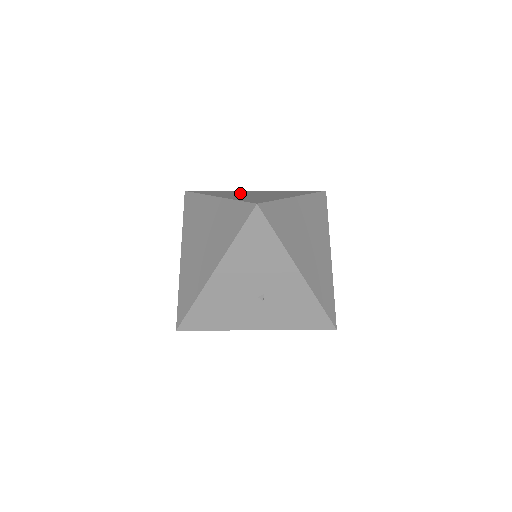
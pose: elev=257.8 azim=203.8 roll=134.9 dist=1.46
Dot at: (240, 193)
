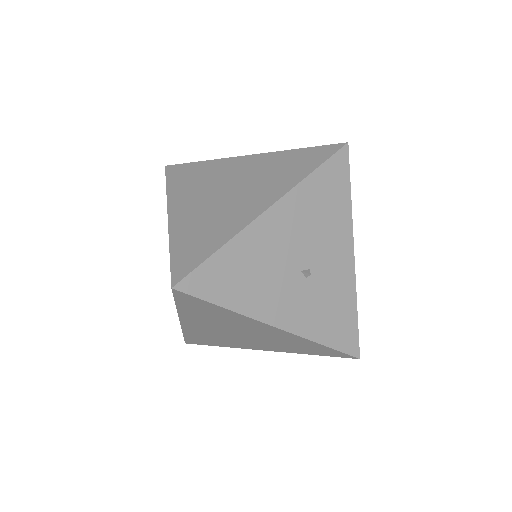
Dot at: occluded
